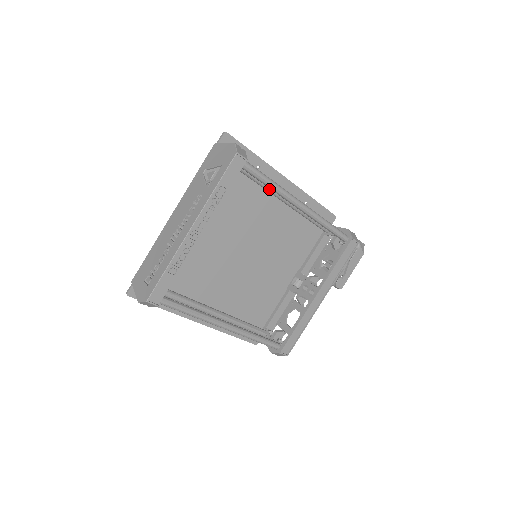
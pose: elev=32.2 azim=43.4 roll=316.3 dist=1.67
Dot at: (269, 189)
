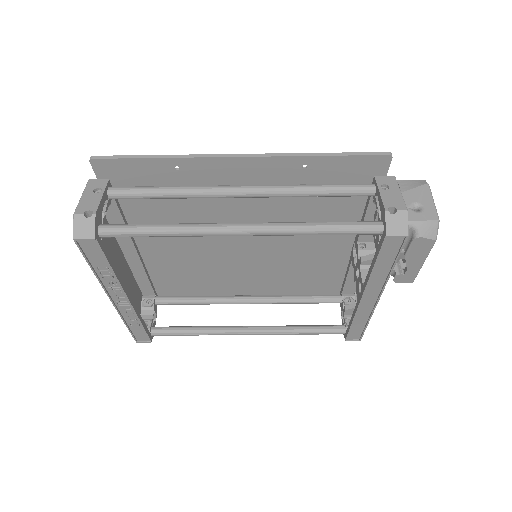
Dot at: (205, 197)
